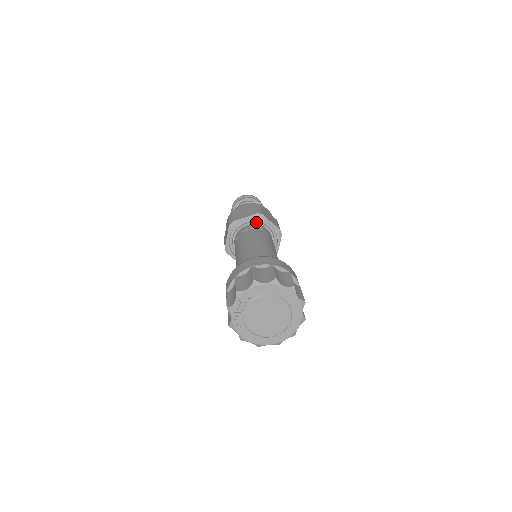
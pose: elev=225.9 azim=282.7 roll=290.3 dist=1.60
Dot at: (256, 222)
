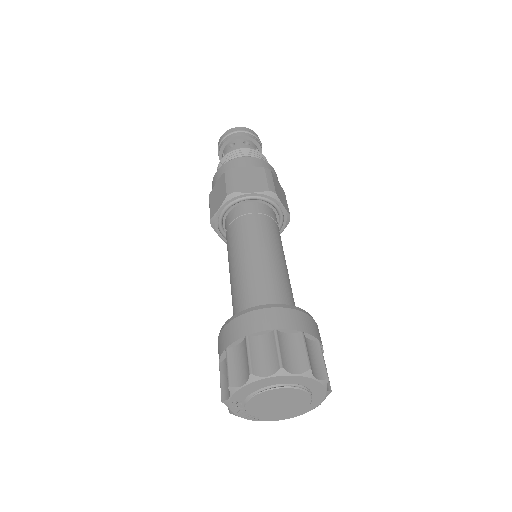
Dot at: (235, 204)
